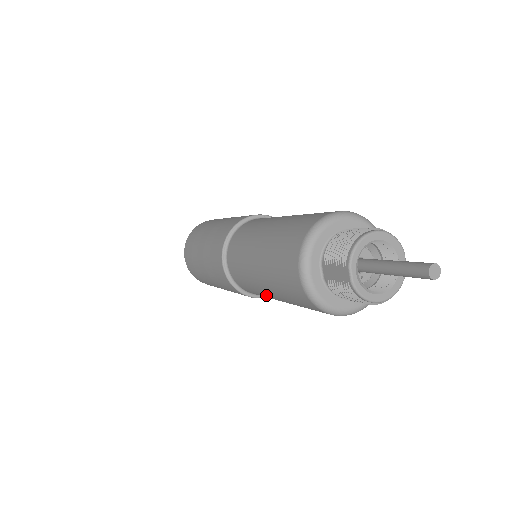
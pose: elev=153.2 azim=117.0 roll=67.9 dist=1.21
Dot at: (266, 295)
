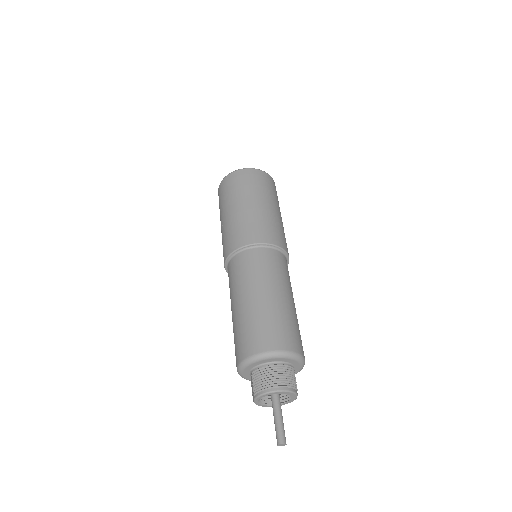
Dot at: occluded
